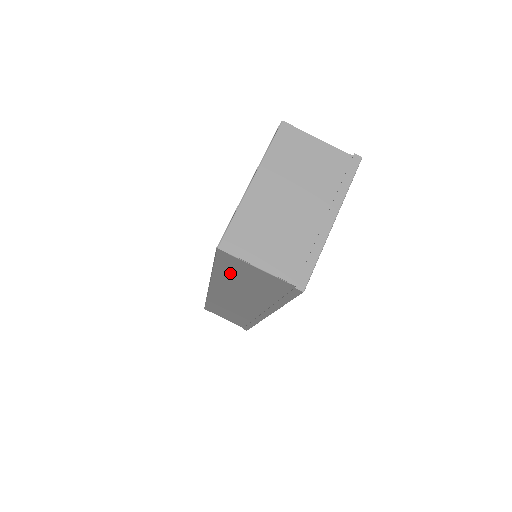
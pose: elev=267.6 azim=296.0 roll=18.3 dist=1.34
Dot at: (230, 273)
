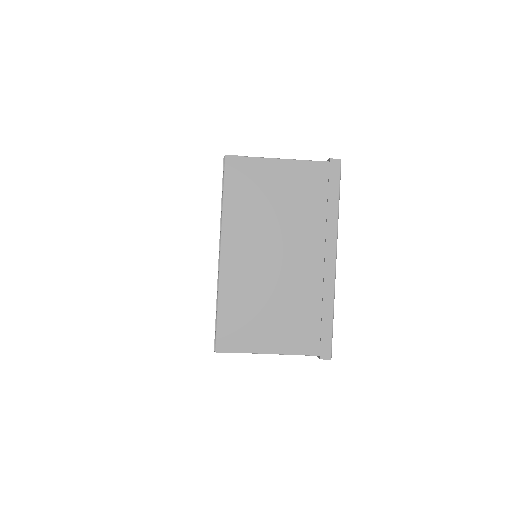
Dot at: occluded
